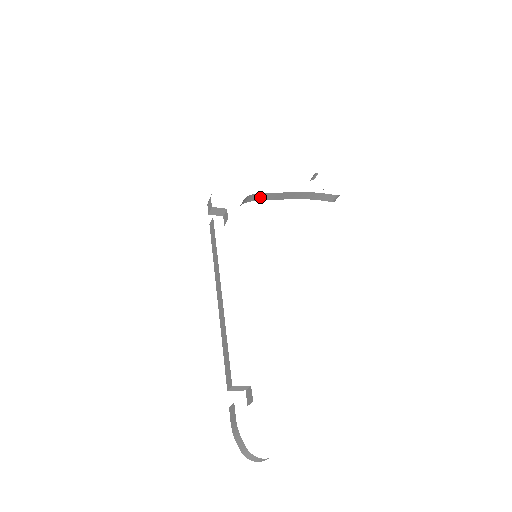
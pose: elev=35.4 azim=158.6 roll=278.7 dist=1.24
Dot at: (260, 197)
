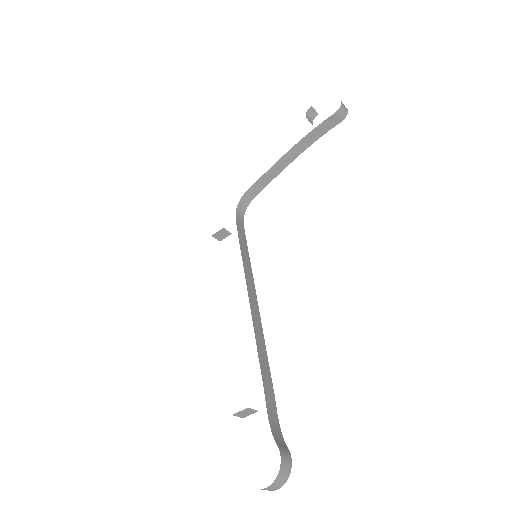
Dot at: (258, 187)
